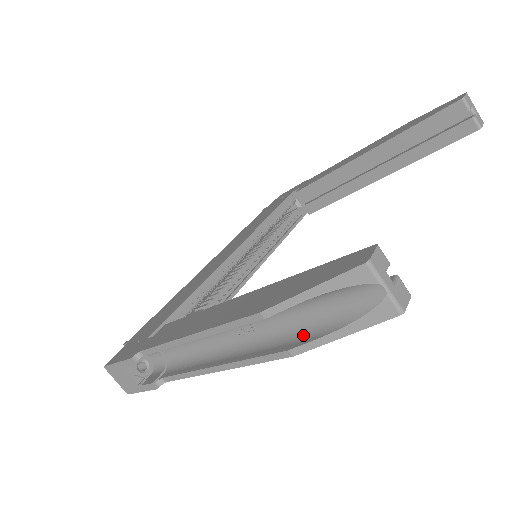
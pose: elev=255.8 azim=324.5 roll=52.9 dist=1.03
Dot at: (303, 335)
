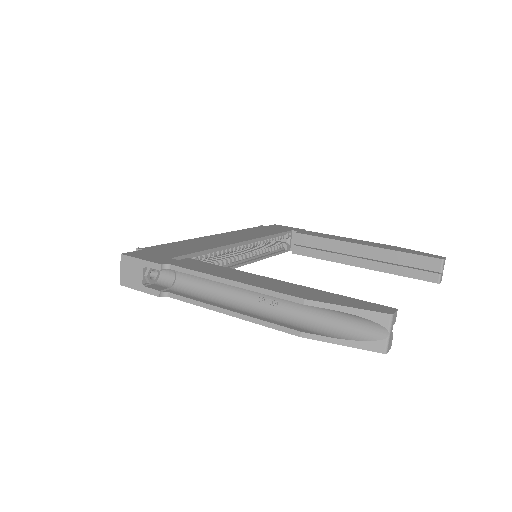
Dot at: (314, 329)
